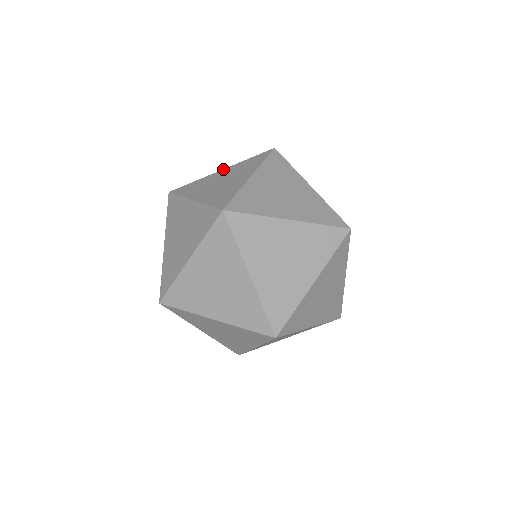
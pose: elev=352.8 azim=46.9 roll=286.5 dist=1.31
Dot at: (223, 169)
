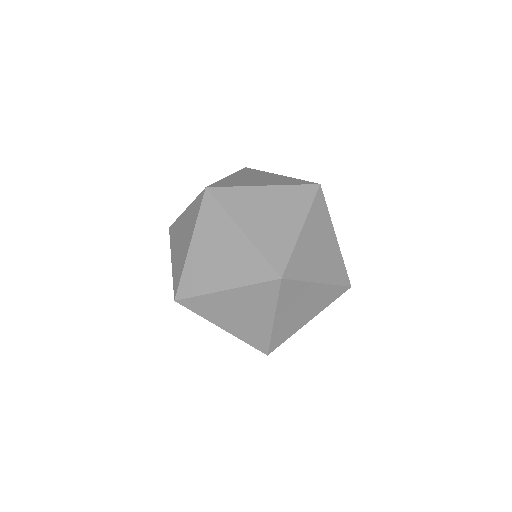
Dot at: occluded
